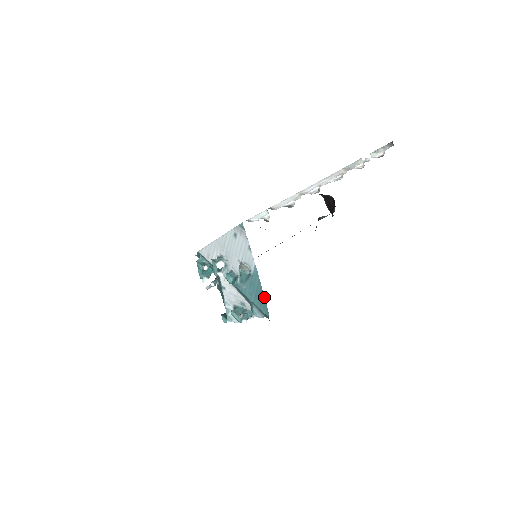
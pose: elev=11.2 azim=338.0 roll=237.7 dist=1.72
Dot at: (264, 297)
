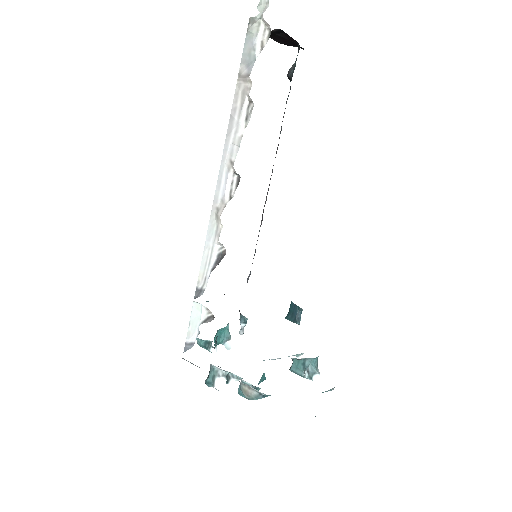
Dot at: occluded
